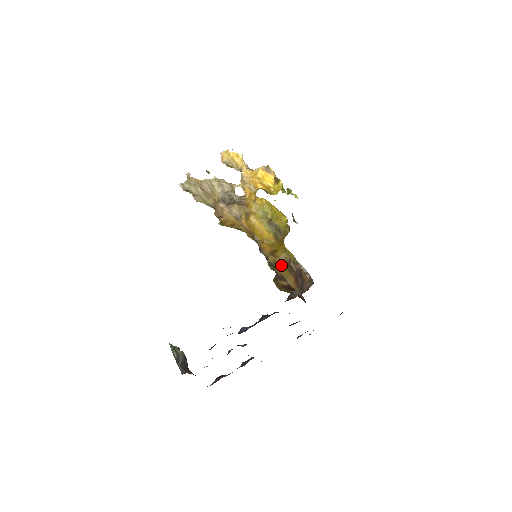
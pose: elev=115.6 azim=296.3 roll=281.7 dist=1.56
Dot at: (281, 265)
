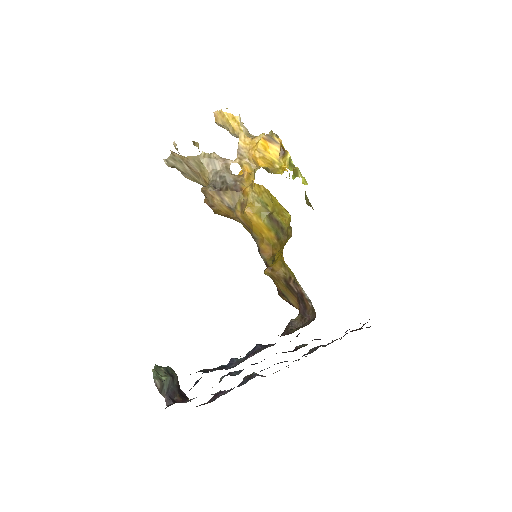
Dot at: (280, 281)
